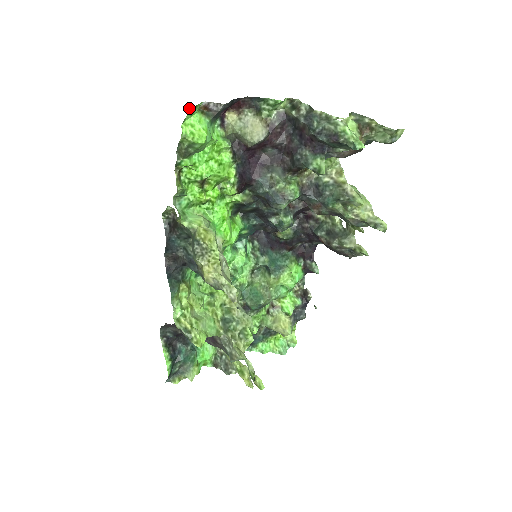
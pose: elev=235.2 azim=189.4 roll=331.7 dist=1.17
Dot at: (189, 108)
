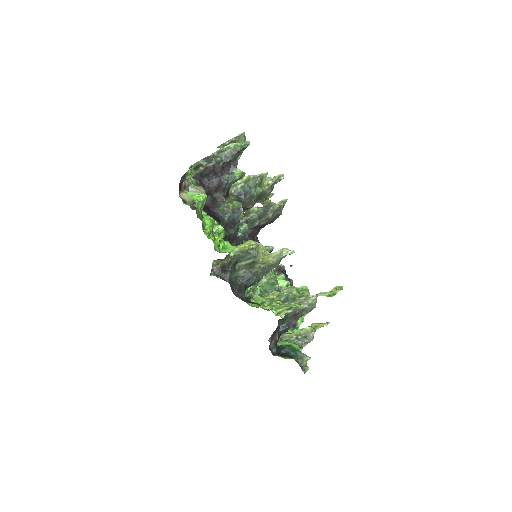
Dot at: occluded
